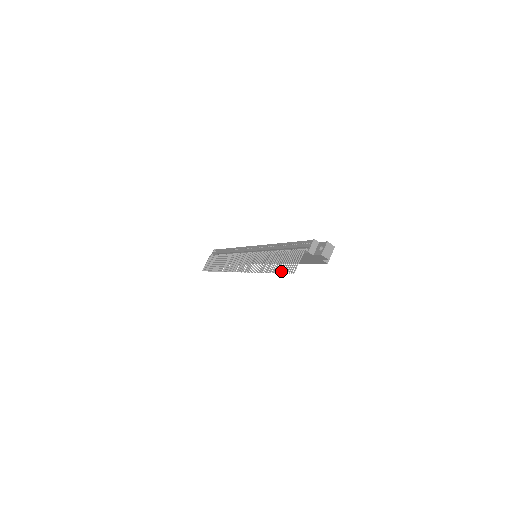
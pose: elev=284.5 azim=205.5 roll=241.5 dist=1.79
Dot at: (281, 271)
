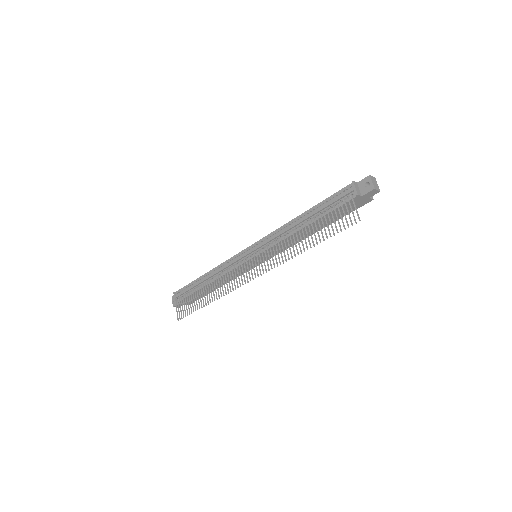
Dot at: occluded
